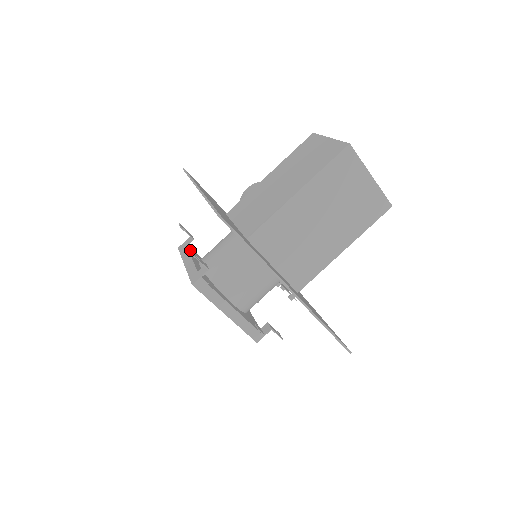
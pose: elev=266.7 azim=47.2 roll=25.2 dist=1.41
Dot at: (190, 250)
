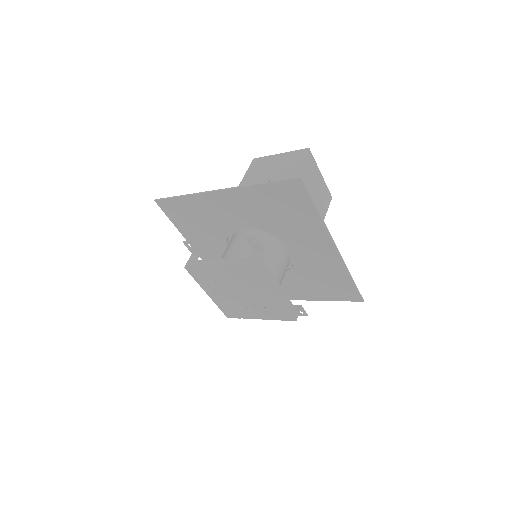
Dot at: occluded
